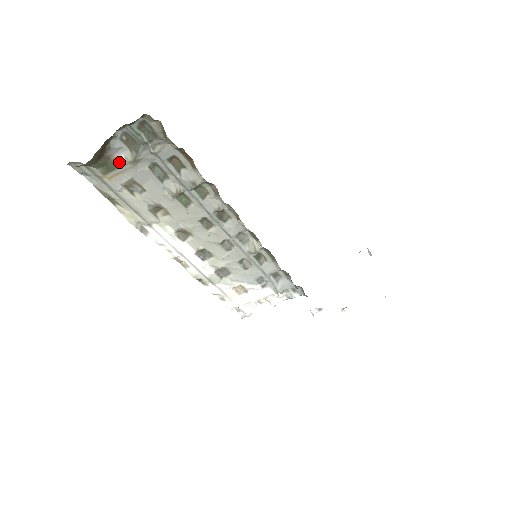
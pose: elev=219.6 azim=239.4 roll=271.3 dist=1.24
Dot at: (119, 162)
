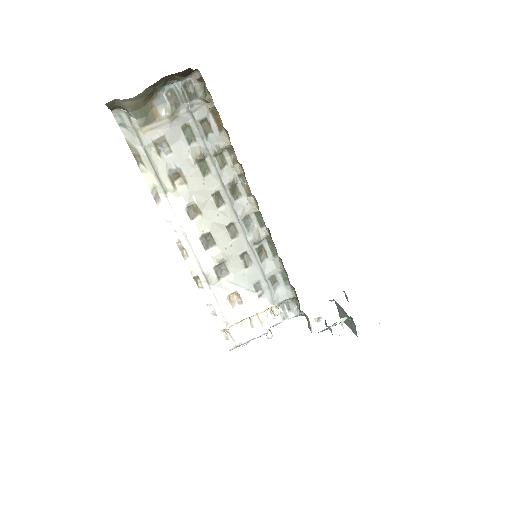
Dot at: (158, 115)
